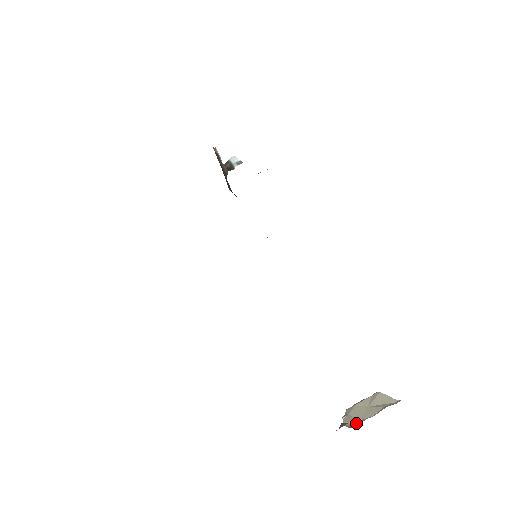
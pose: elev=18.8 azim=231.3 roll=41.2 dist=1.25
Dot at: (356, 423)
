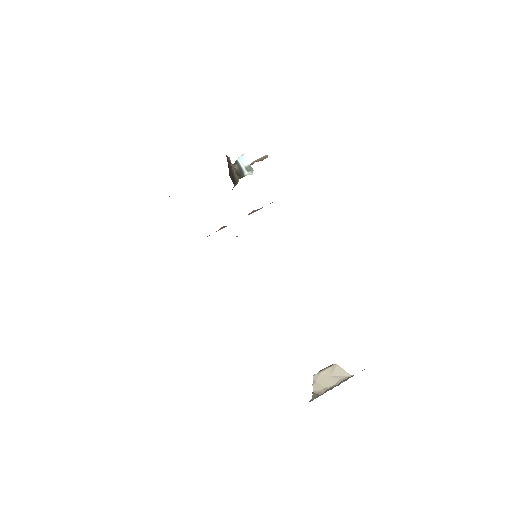
Dot at: (322, 391)
